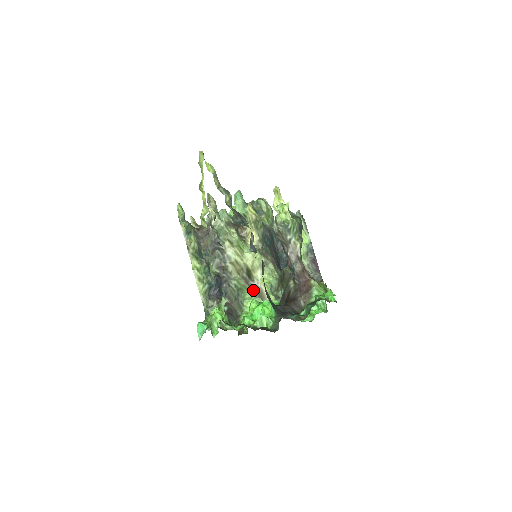
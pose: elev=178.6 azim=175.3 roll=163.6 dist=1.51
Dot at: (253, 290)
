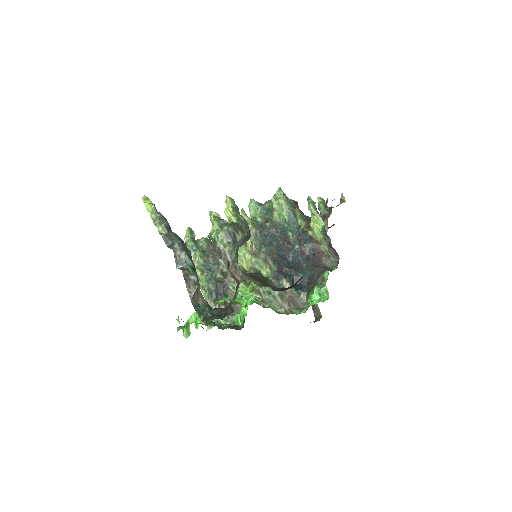
Dot at: occluded
